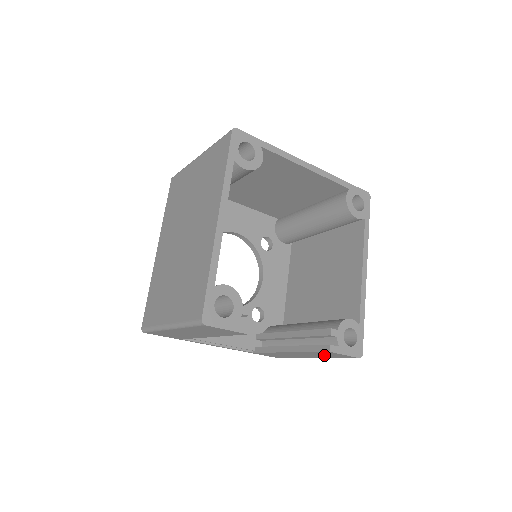
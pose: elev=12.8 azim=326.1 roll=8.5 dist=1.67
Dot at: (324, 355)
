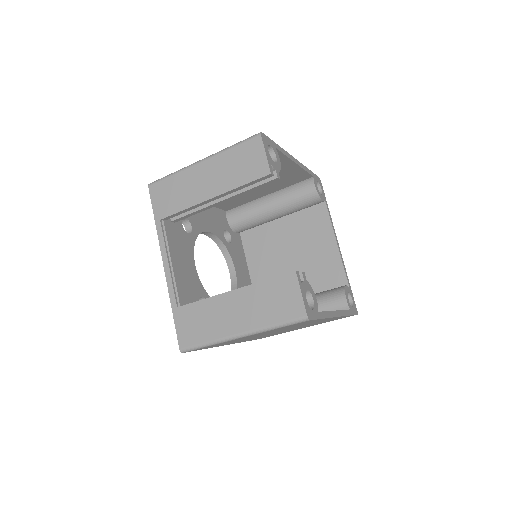
Dot at: (270, 304)
